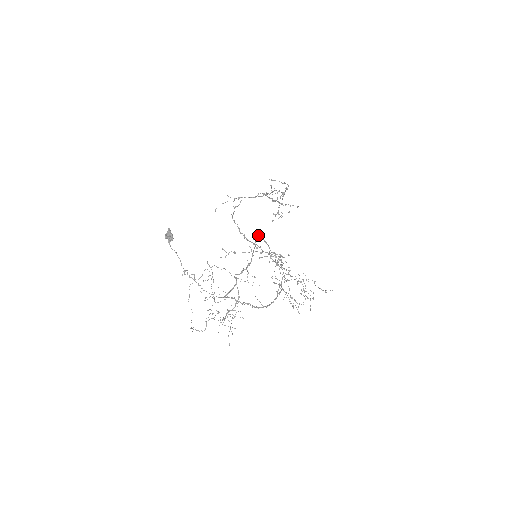
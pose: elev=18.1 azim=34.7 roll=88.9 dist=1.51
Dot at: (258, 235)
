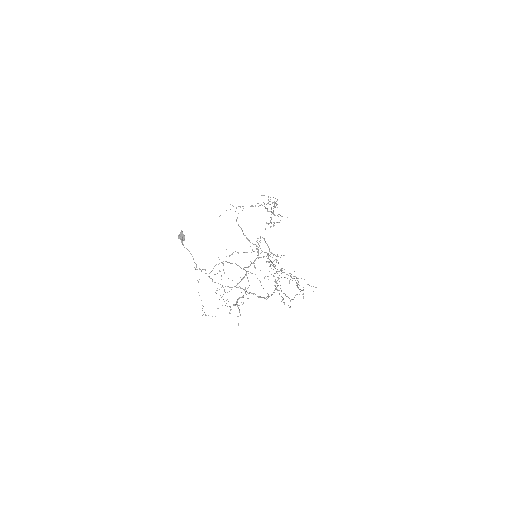
Dot at: occluded
